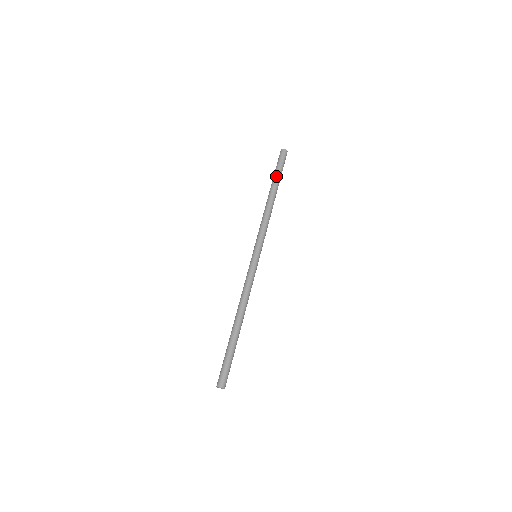
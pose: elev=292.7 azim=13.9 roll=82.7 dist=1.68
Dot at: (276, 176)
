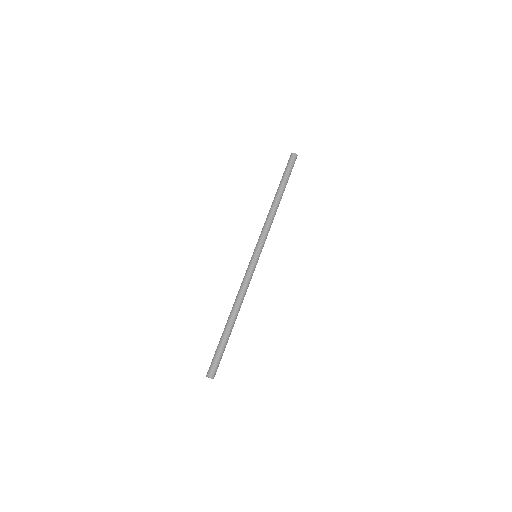
Dot at: (286, 180)
